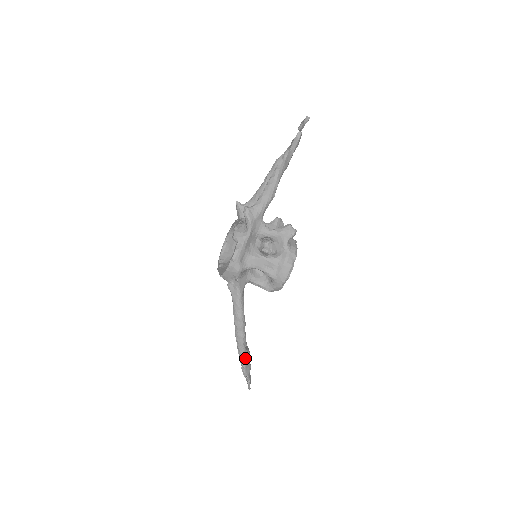
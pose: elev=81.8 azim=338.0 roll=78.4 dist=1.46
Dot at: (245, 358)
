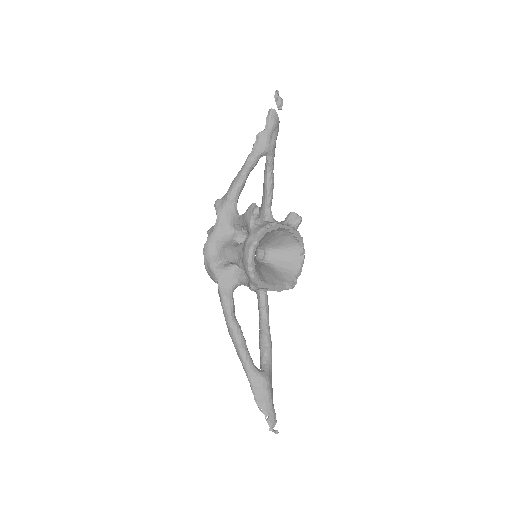
Dot at: (254, 382)
